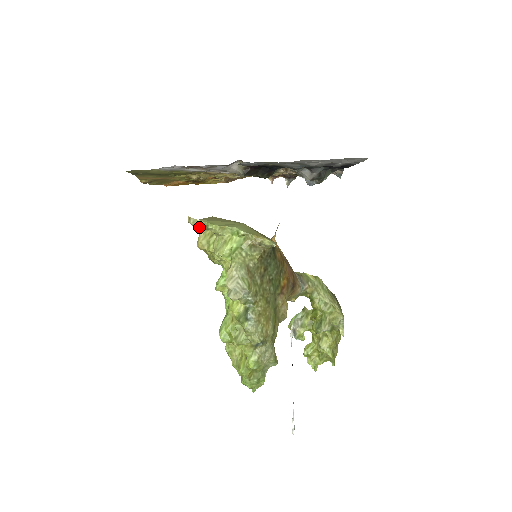
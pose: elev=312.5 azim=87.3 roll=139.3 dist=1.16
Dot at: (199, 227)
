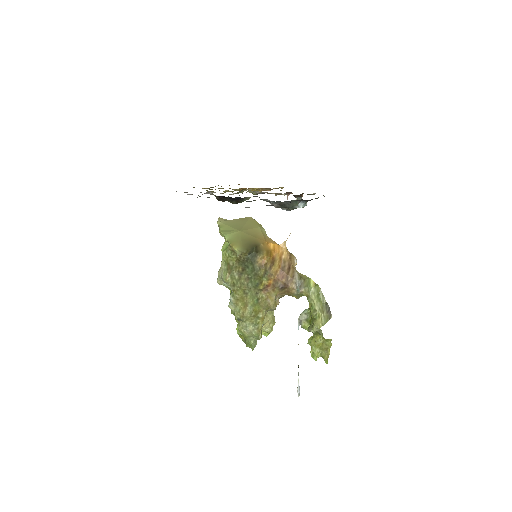
Dot at: occluded
